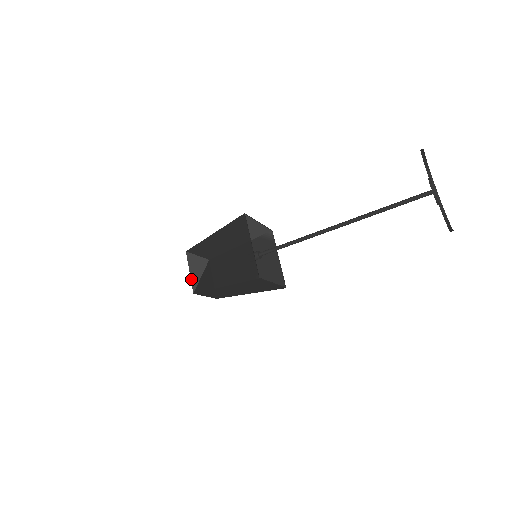
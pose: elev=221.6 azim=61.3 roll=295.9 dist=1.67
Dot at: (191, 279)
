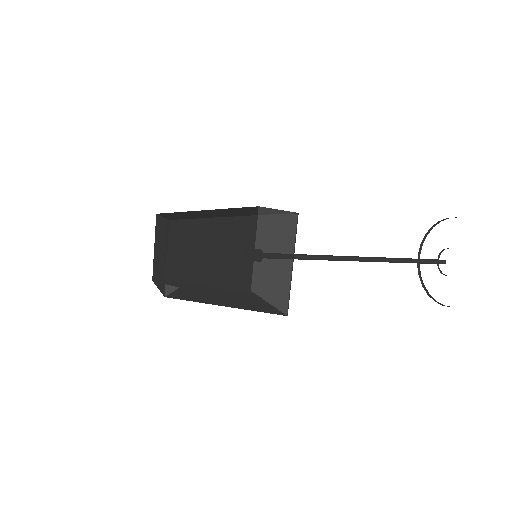
Dot at: (167, 272)
